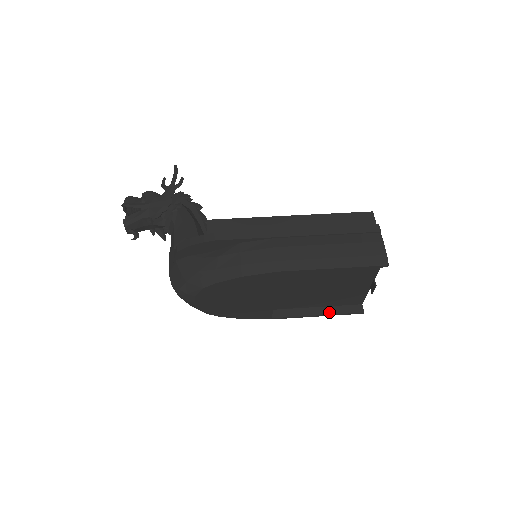
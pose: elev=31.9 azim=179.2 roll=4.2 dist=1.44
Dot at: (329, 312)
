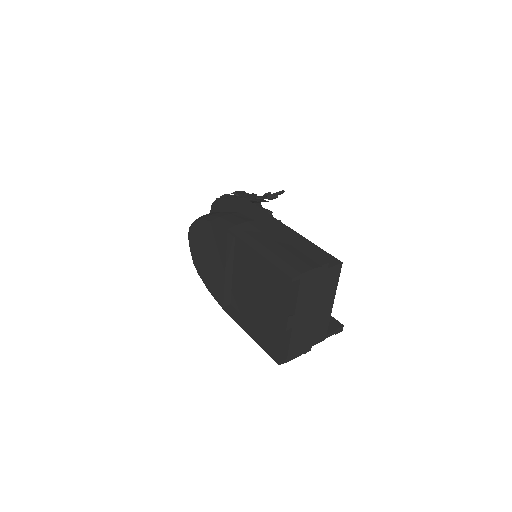
Dot at: (258, 339)
